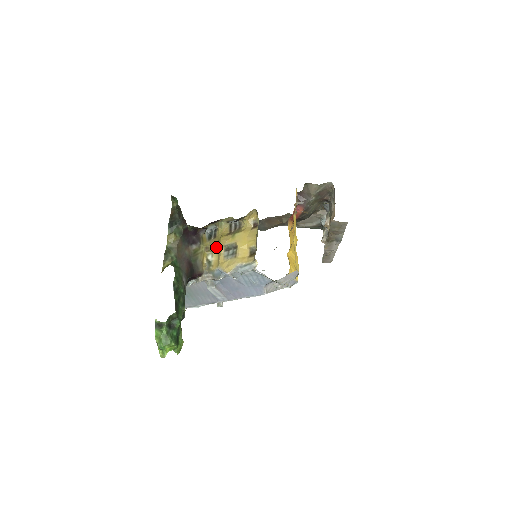
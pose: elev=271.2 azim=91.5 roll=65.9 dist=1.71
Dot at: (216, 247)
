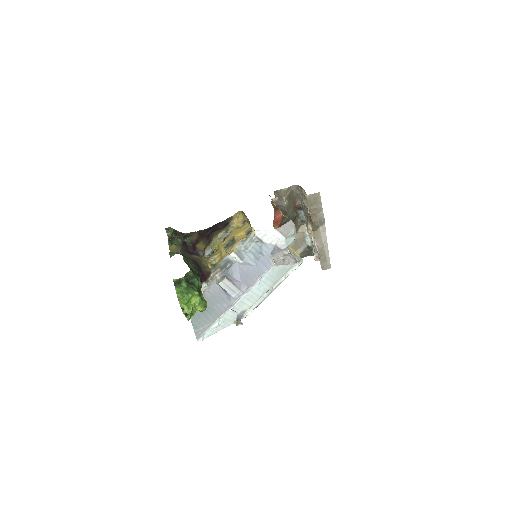
Dot at: (216, 253)
